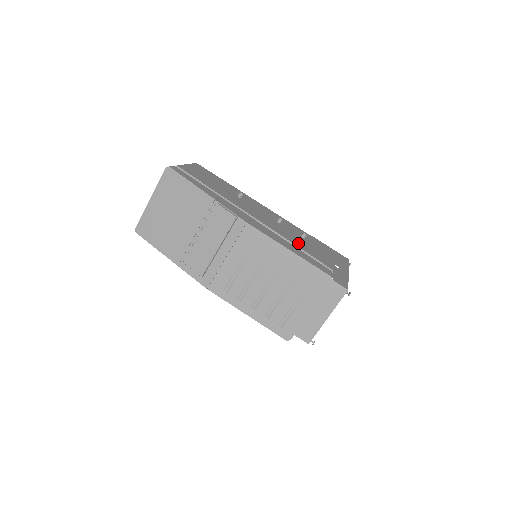
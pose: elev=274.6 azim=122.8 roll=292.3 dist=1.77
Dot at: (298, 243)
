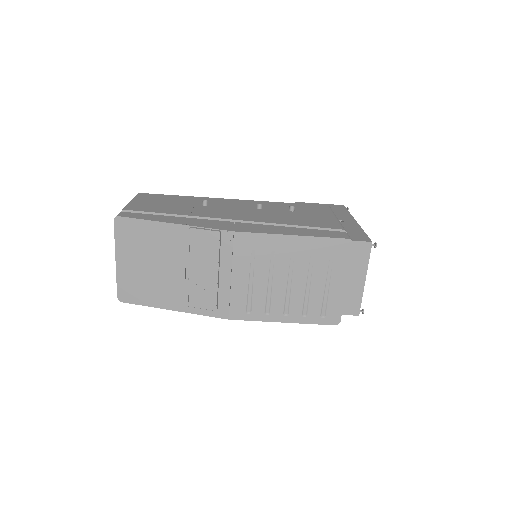
Dot at: (293, 221)
